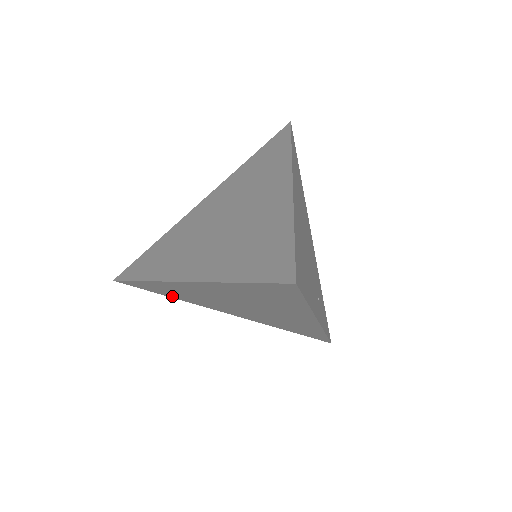
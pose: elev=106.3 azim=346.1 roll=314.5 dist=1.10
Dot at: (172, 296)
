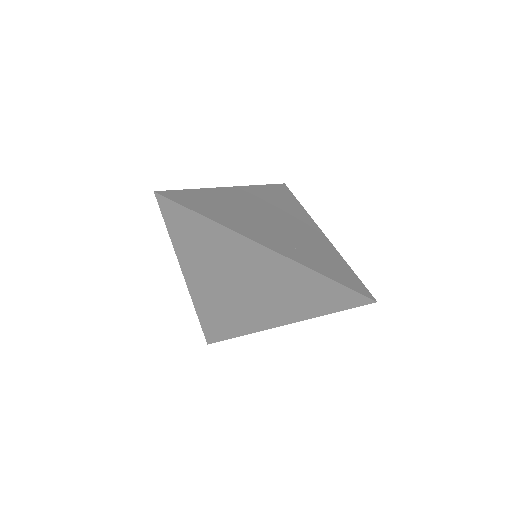
Dot at: (237, 331)
